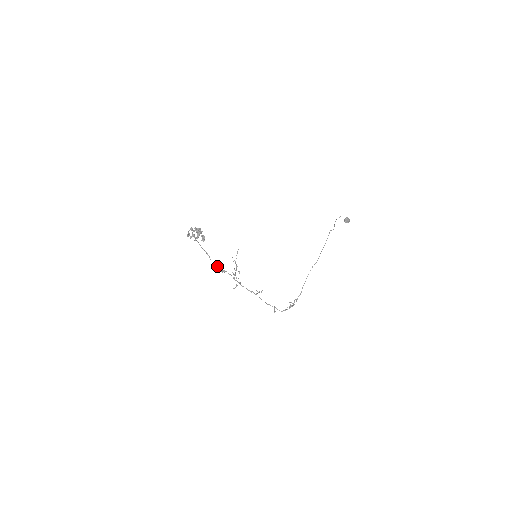
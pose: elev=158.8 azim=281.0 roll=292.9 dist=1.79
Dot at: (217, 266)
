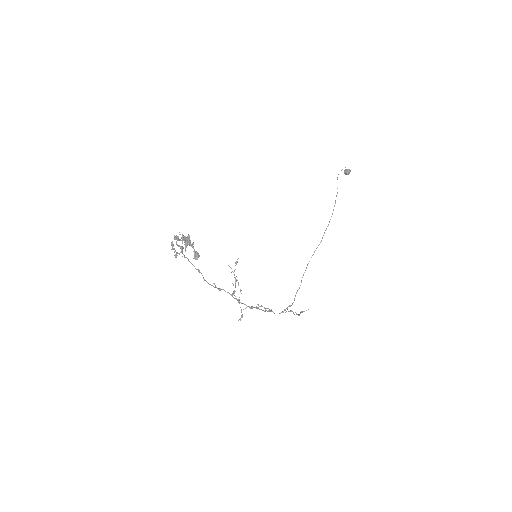
Dot at: occluded
